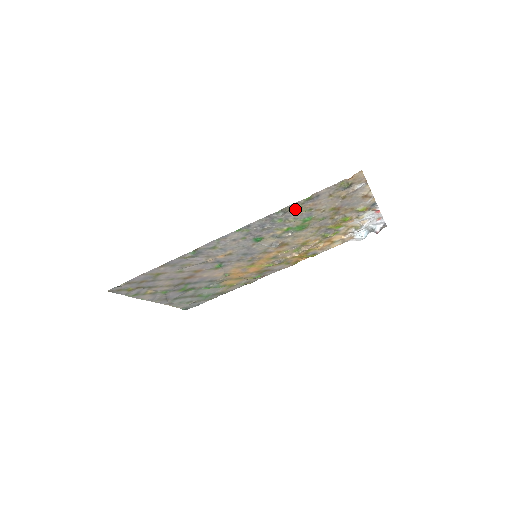
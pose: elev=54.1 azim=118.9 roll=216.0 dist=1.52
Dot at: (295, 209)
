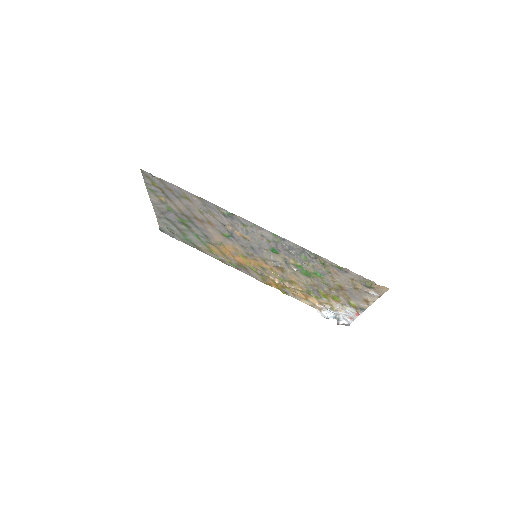
Dot at: (323, 263)
